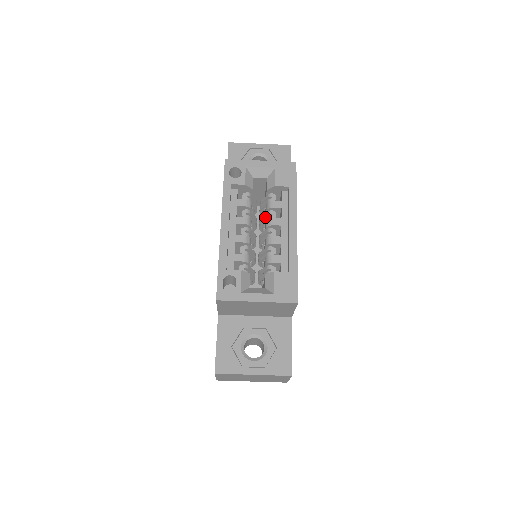
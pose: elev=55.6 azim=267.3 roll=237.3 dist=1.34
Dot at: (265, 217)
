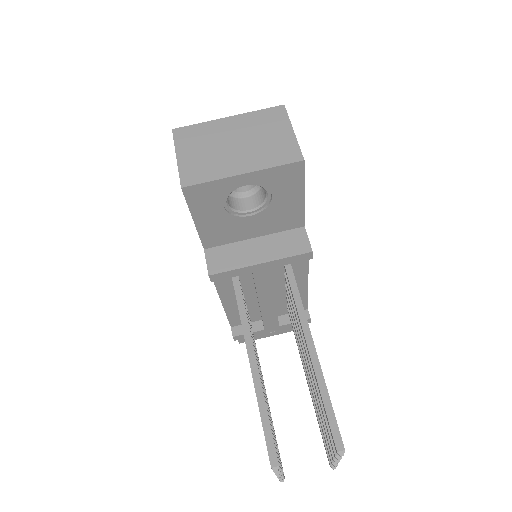
Dot at: occluded
